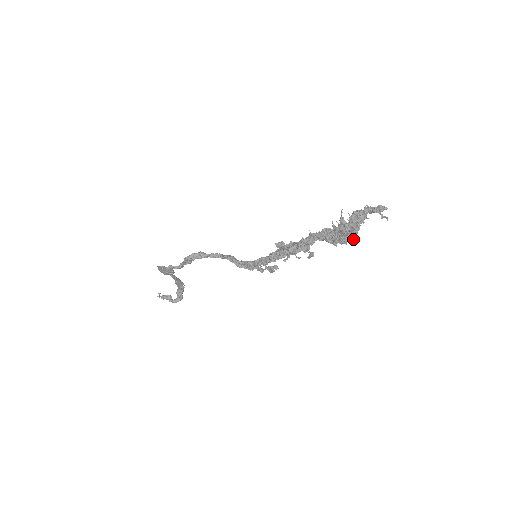
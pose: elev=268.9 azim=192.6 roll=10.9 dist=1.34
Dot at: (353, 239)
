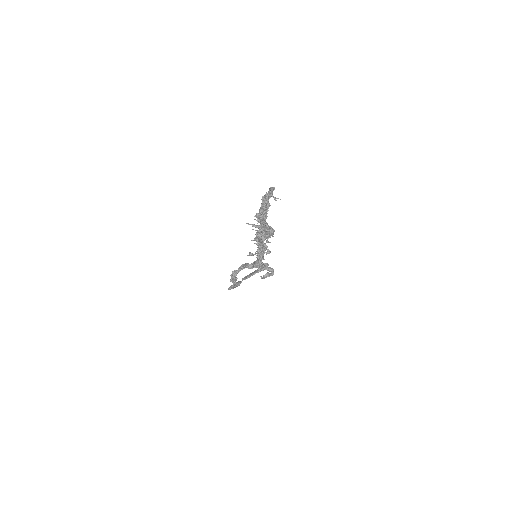
Dot at: (273, 232)
